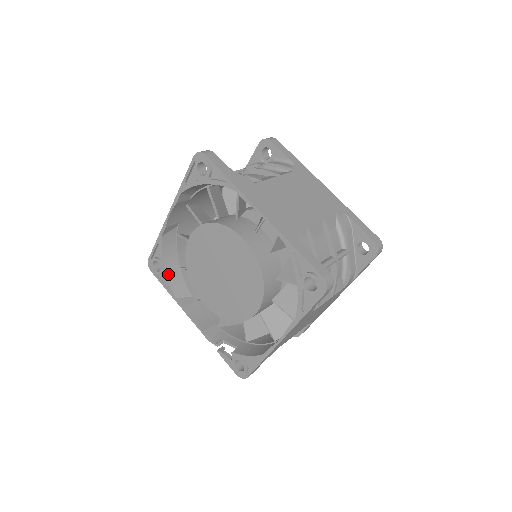
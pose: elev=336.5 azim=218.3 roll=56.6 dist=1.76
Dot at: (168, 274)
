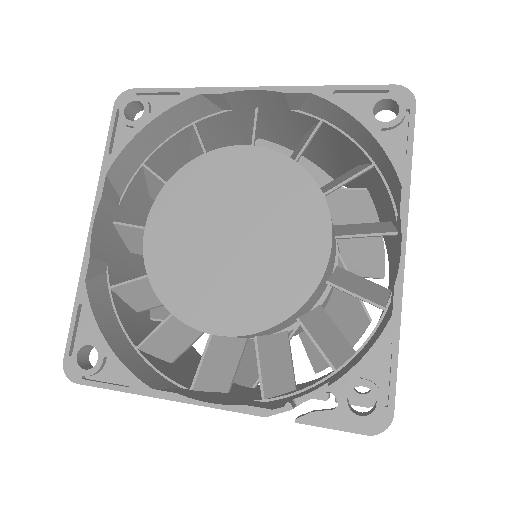
Dot at: (118, 354)
